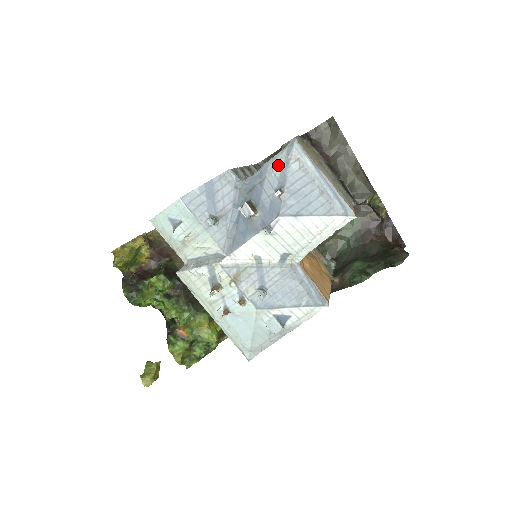
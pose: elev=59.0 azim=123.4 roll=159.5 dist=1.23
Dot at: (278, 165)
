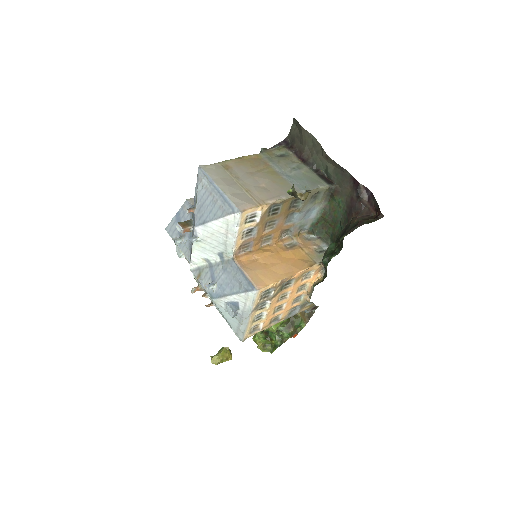
Dot at: (196, 189)
